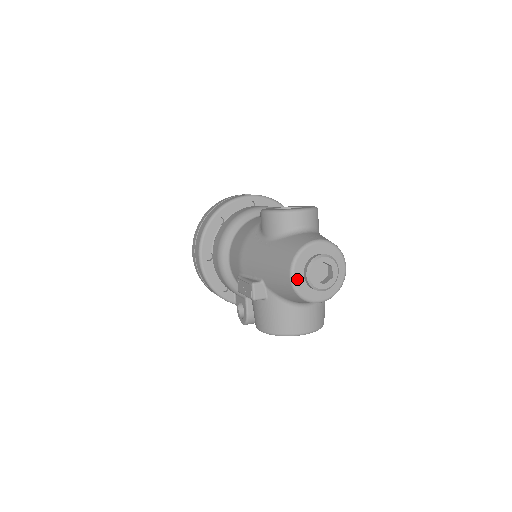
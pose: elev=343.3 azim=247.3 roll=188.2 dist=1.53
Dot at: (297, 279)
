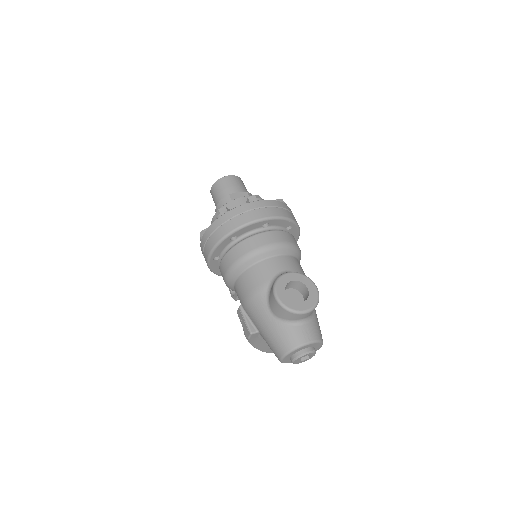
Dot at: (285, 360)
